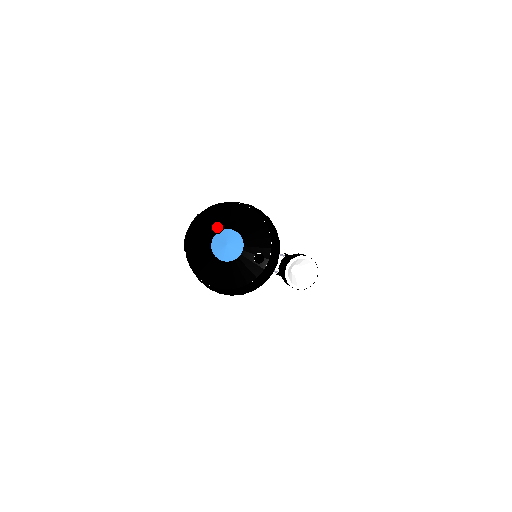
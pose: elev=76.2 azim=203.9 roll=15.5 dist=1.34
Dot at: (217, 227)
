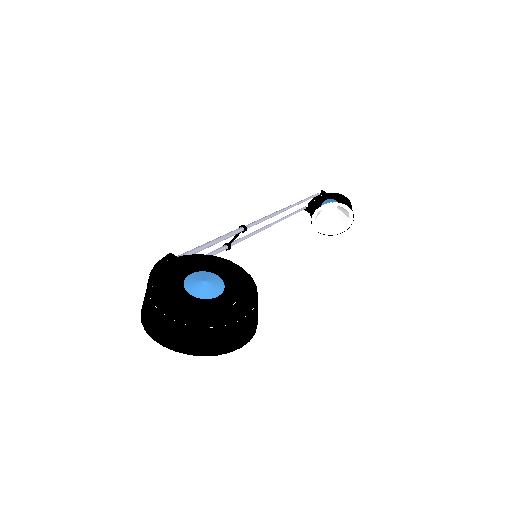
Dot at: (193, 269)
